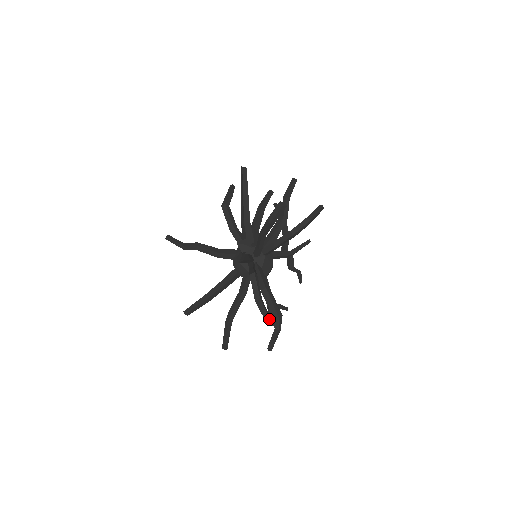
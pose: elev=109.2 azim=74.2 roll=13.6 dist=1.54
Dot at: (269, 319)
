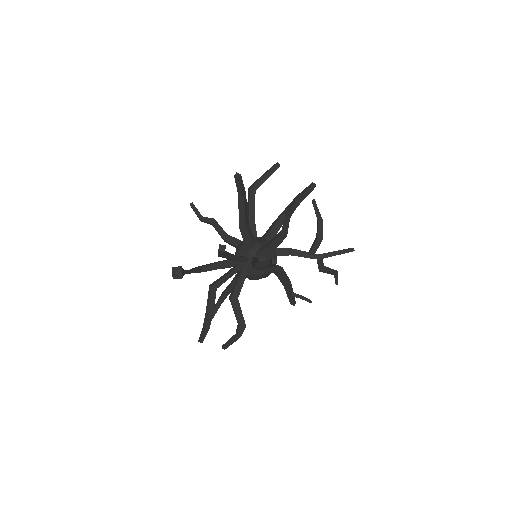
Dot at: (201, 335)
